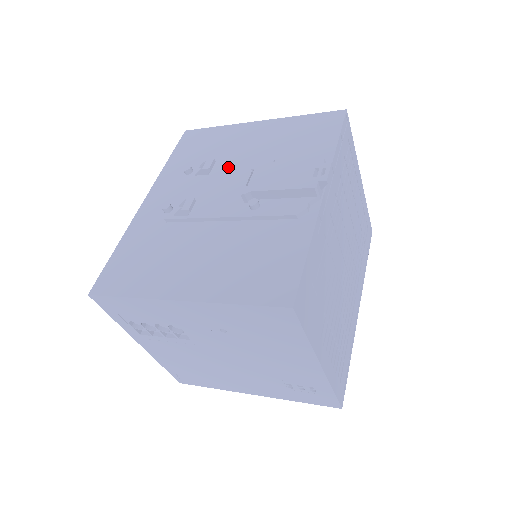
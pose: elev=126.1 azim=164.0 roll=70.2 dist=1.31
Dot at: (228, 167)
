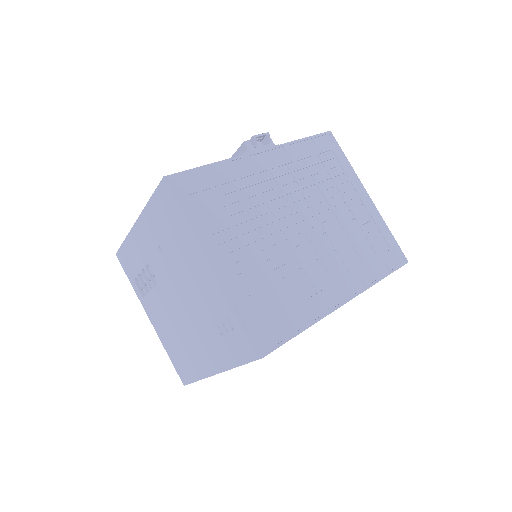
Dot at: occluded
